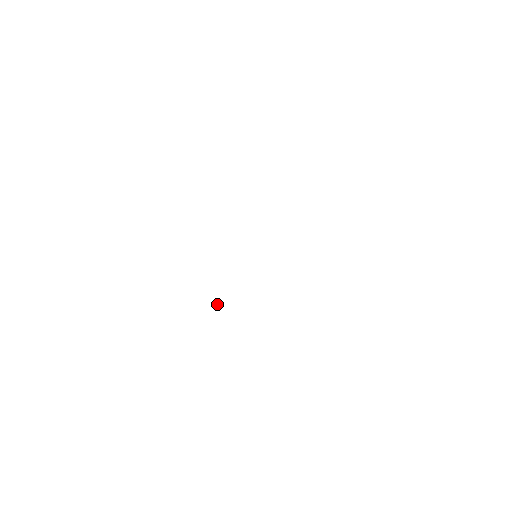
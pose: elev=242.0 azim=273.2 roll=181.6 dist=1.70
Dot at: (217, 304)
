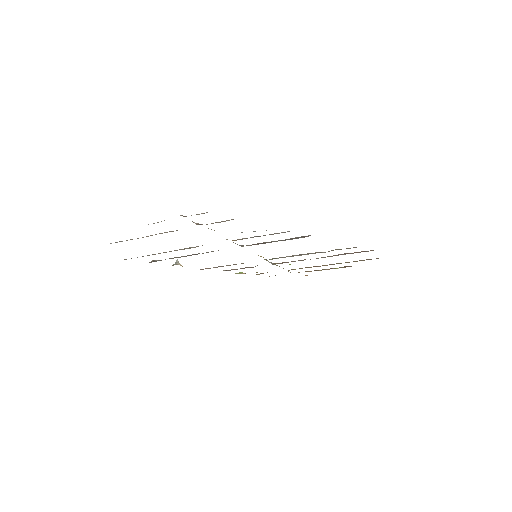
Dot at: occluded
